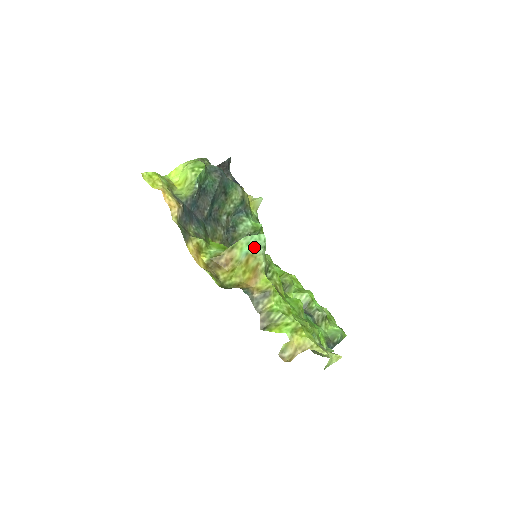
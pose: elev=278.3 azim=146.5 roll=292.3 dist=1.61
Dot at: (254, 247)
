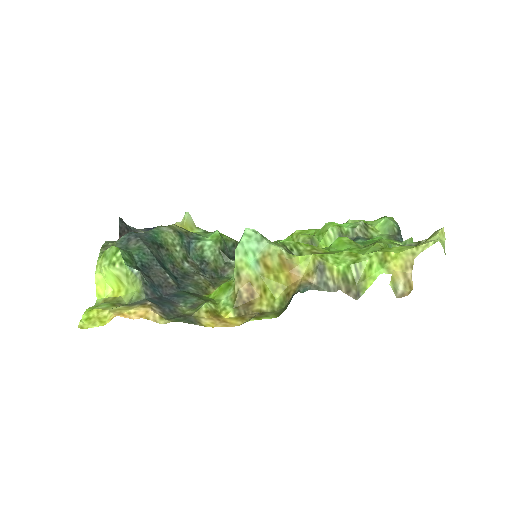
Dot at: (255, 249)
